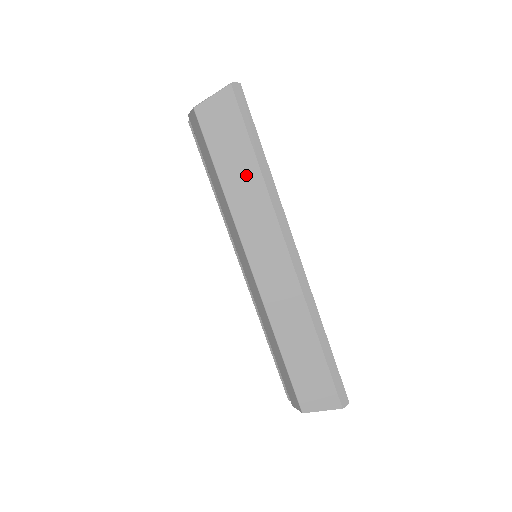
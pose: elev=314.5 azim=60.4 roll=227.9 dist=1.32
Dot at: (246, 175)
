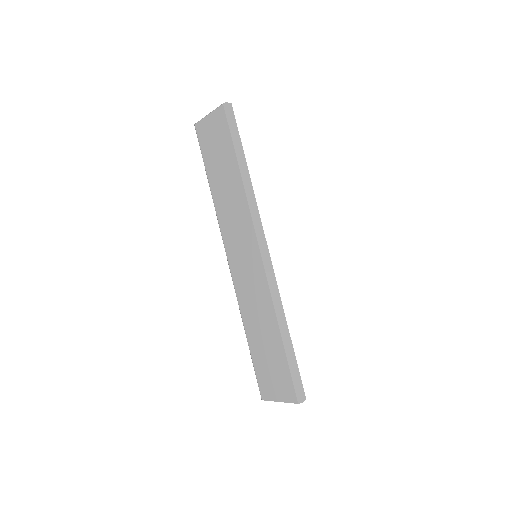
Dot at: (229, 179)
